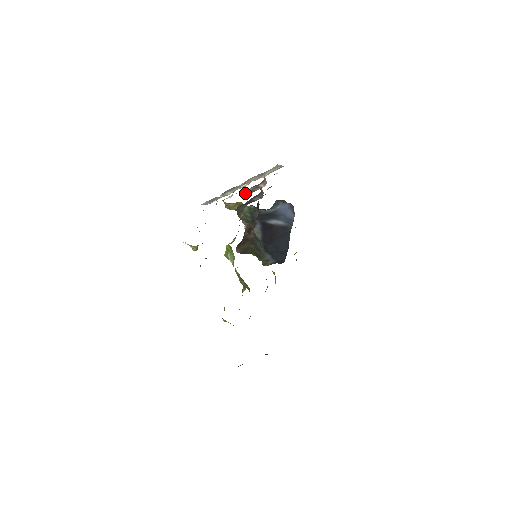
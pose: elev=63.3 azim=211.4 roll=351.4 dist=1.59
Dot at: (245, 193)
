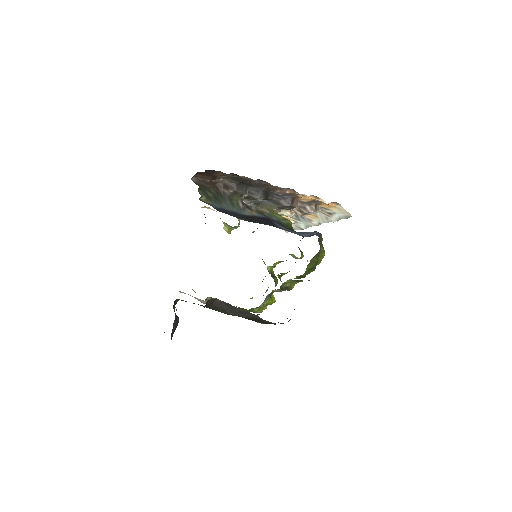
Dot at: occluded
